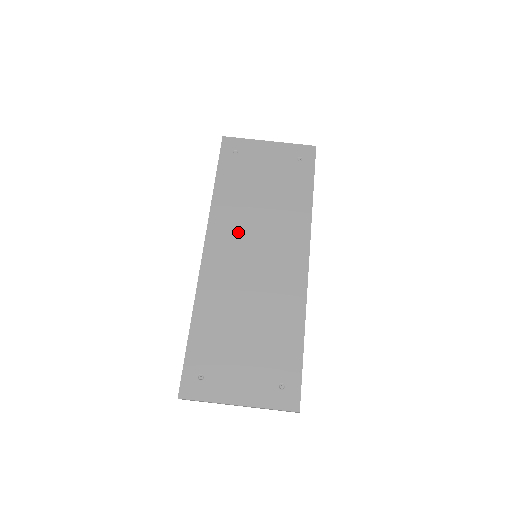
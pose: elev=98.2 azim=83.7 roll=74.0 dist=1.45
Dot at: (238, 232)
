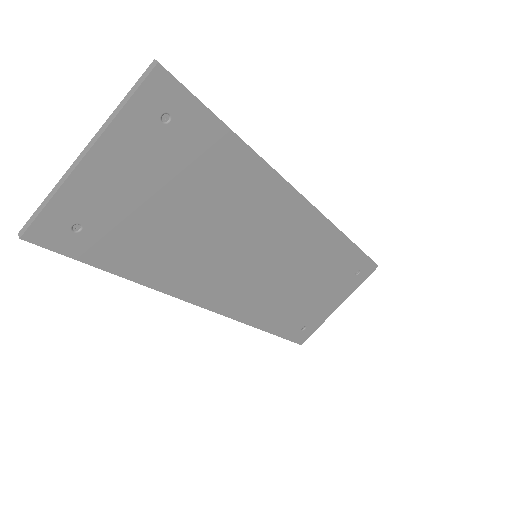
Dot at: (216, 268)
